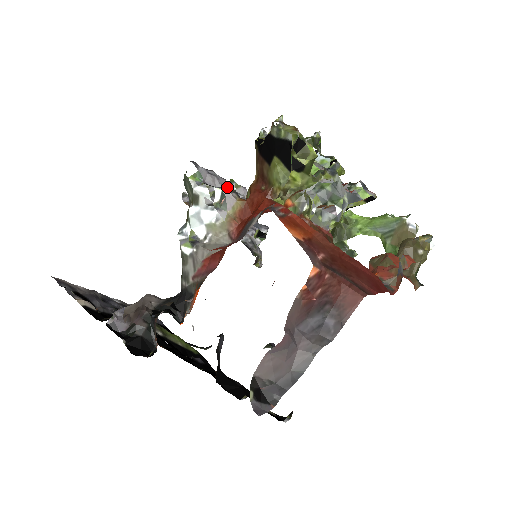
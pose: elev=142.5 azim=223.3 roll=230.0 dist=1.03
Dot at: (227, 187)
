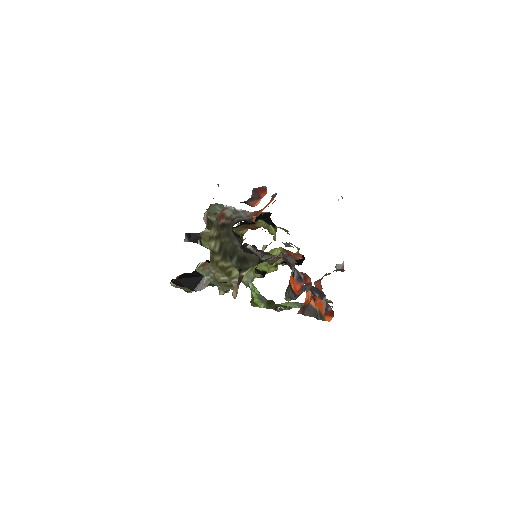
Dot at: occluded
